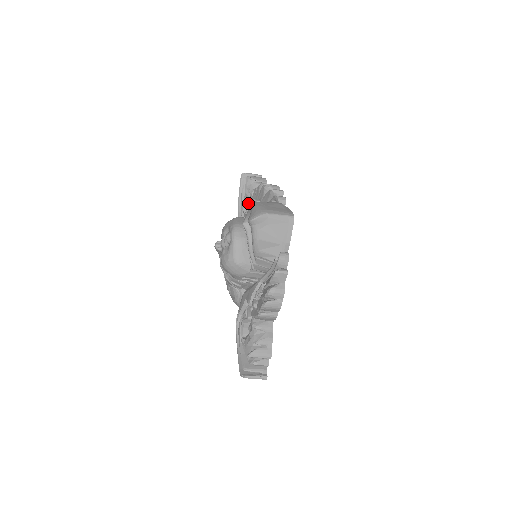
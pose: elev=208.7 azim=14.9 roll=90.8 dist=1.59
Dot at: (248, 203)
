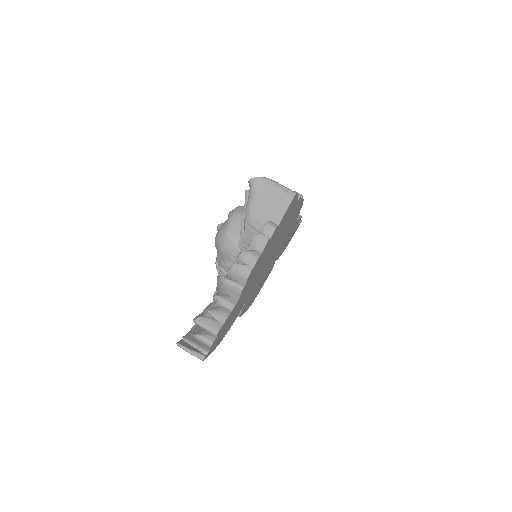
Dot at: occluded
